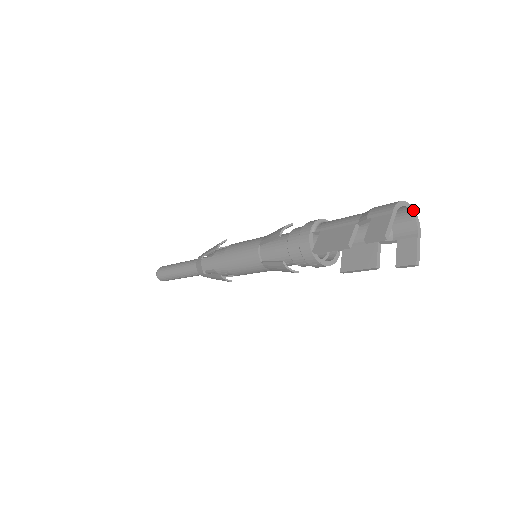
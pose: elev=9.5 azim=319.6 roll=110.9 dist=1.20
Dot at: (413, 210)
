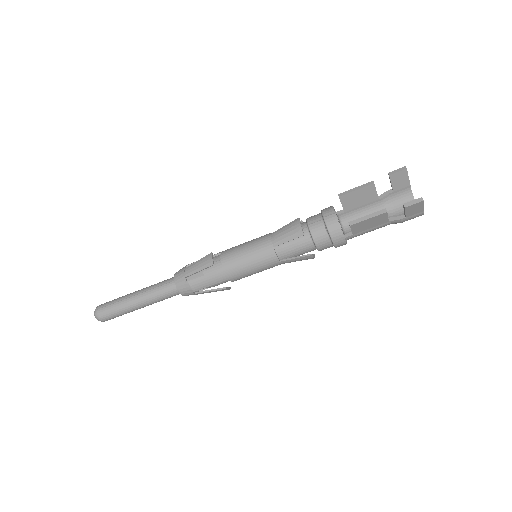
Dot at: occluded
